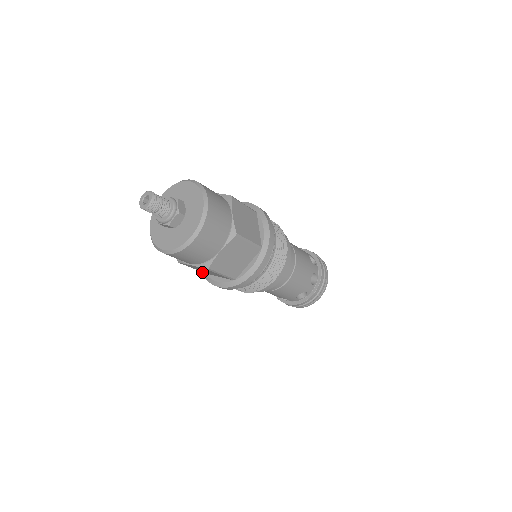
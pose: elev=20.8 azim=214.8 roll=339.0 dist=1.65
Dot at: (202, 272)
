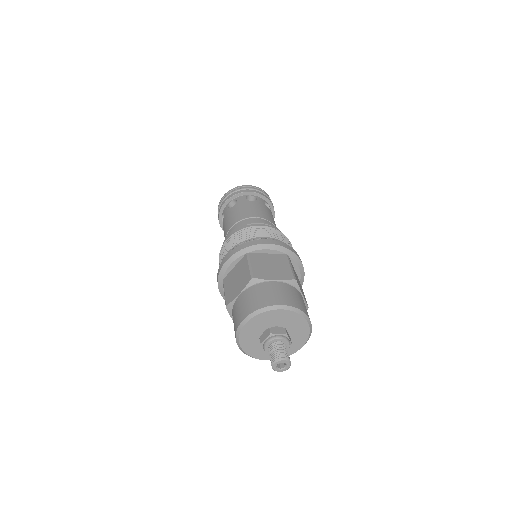
Dot at: occluded
